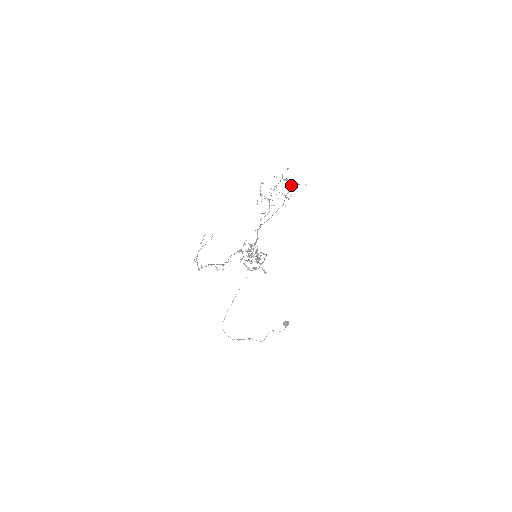
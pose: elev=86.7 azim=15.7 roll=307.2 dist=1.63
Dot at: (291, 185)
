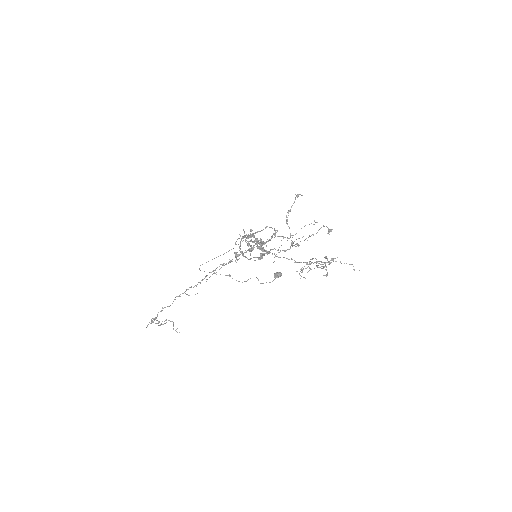
Dot at: (326, 276)
